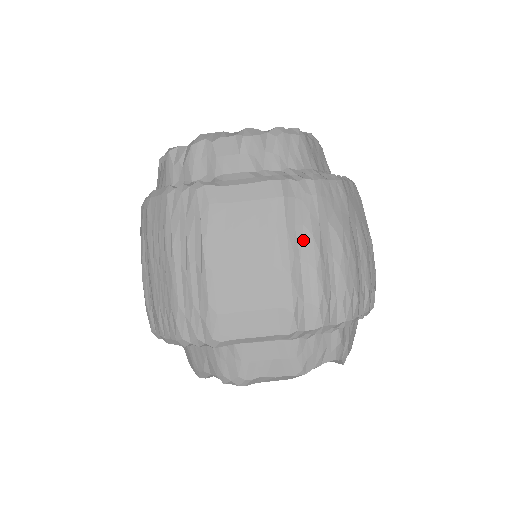
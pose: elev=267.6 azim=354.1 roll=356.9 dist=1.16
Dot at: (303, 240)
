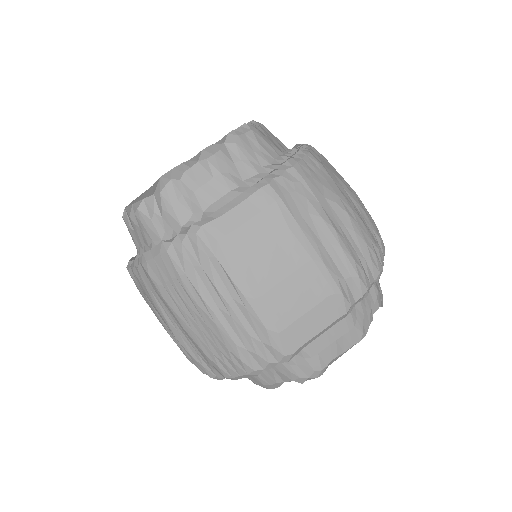
Dot at: (316, 226)
